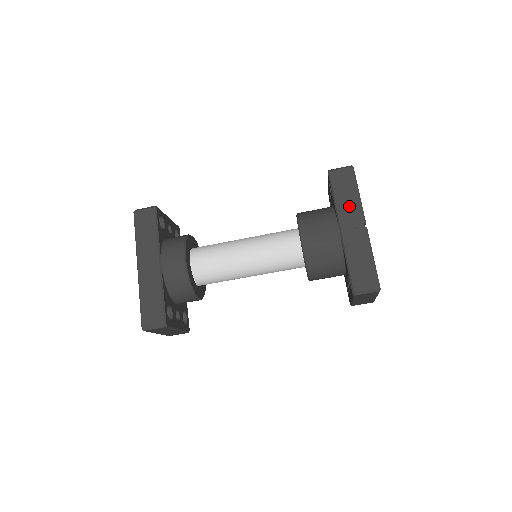
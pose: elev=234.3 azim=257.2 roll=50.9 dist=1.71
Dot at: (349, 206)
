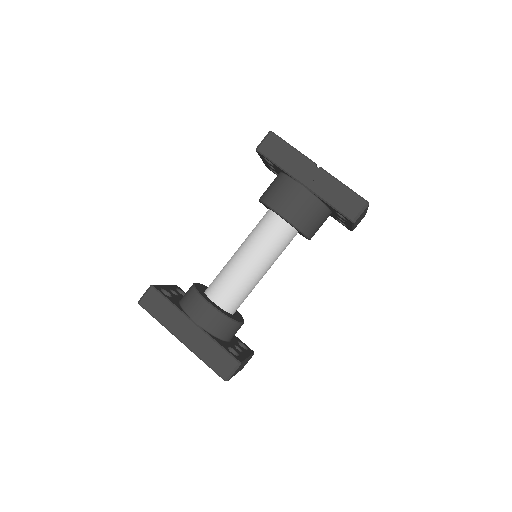
Dot at: (294, 162)
